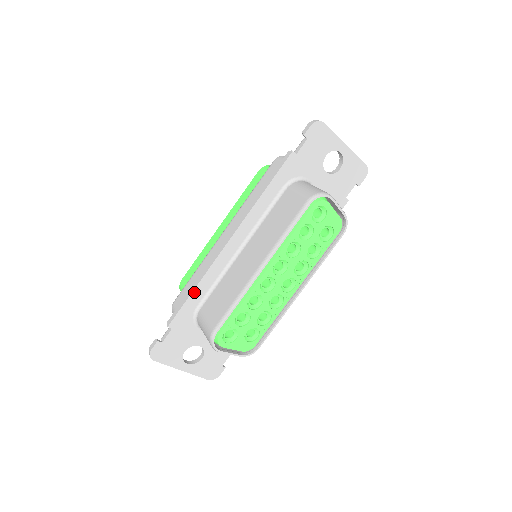
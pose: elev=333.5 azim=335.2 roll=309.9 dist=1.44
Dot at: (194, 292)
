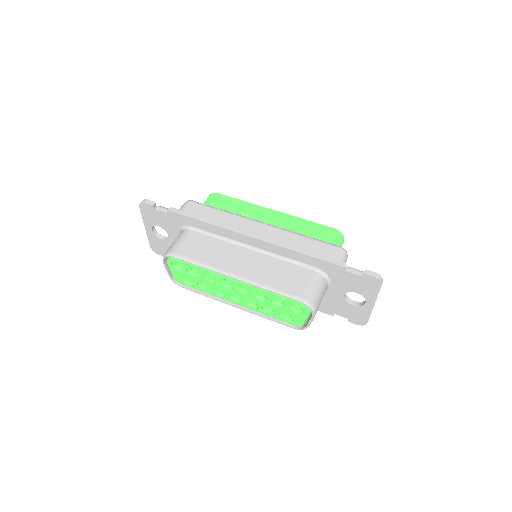
Dot at: (201, 222)
